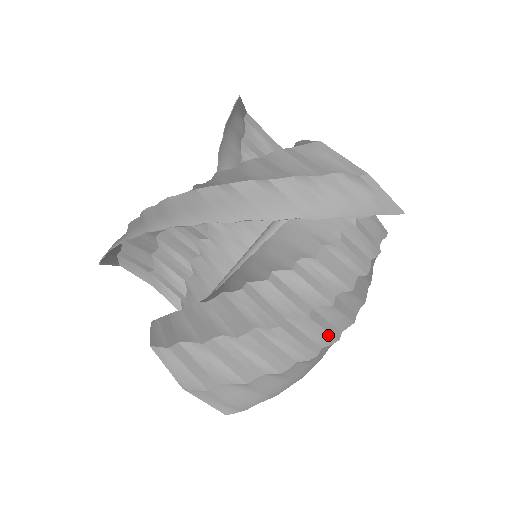
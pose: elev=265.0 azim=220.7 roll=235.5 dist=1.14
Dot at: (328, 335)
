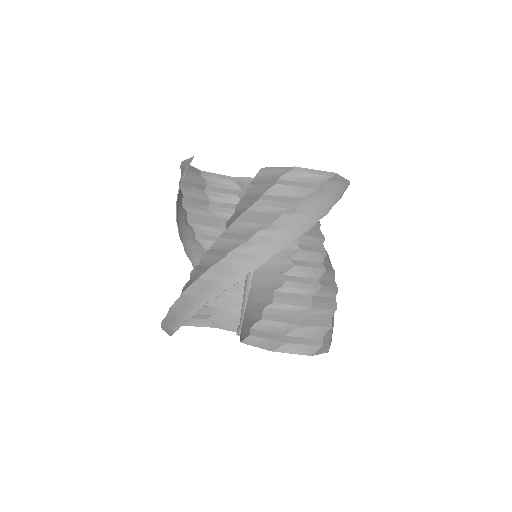
Dot at: (332, 272)
